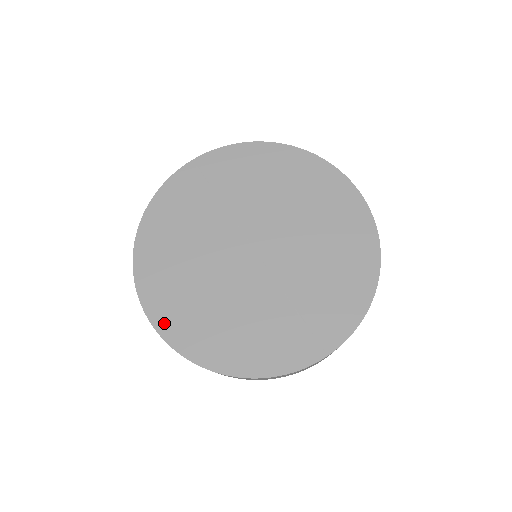
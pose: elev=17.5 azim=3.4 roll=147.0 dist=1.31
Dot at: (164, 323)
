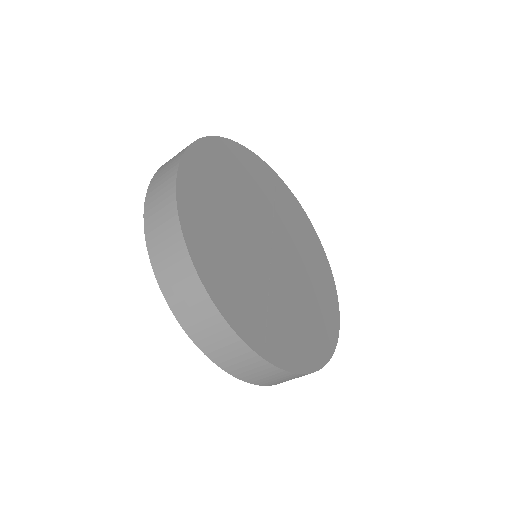
Dot at: (187, 181)
